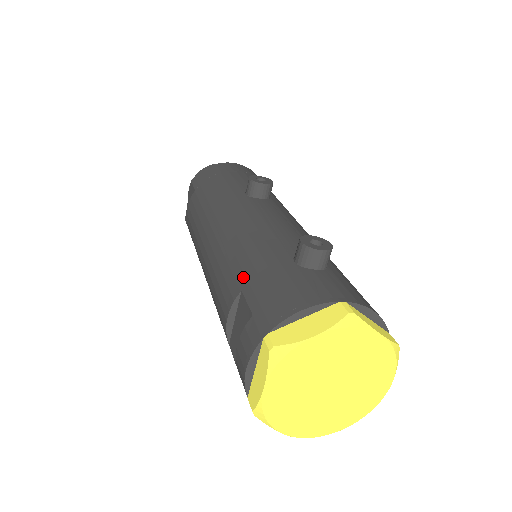
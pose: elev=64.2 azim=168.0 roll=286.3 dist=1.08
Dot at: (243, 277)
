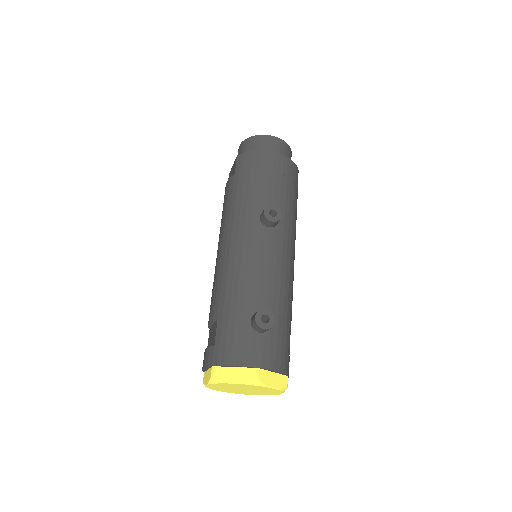
Dot at: (222, 311)
